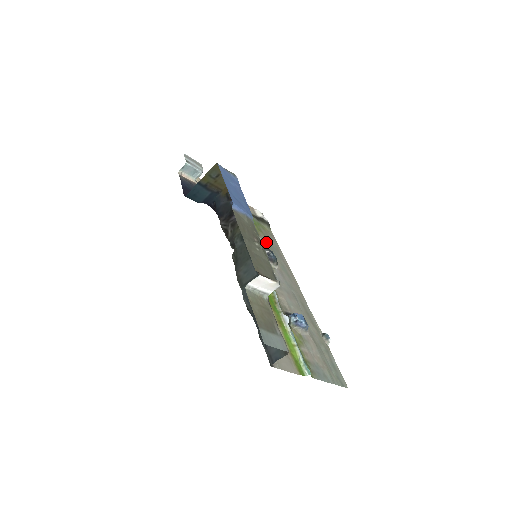
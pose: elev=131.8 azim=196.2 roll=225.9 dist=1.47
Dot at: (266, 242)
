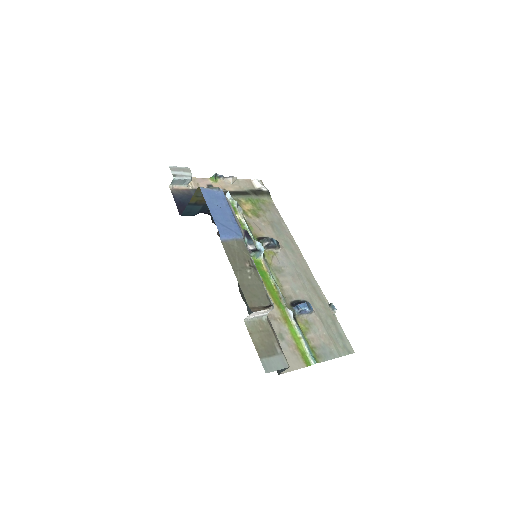
Dot at: (267, 221)
